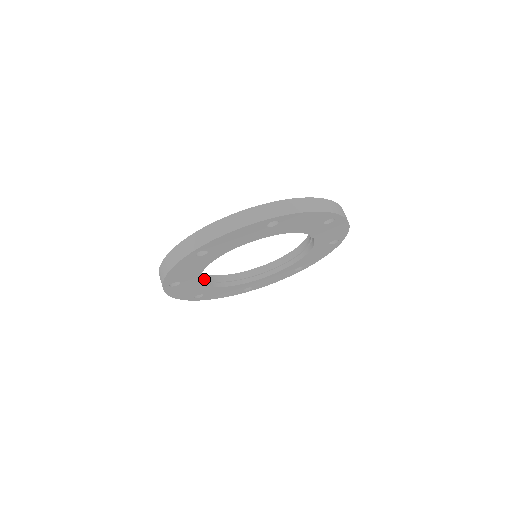
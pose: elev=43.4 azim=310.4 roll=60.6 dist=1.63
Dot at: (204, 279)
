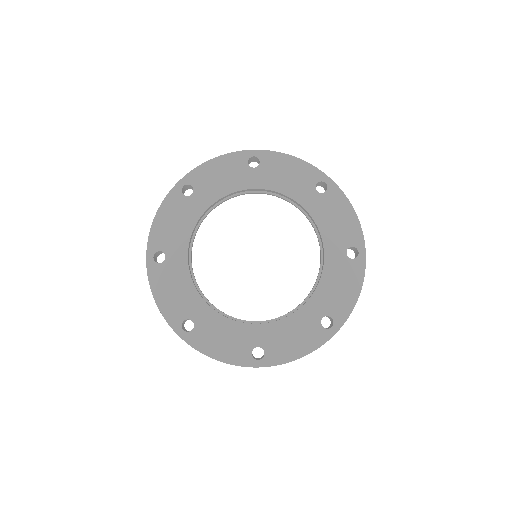
Dot at: (194, 235)
